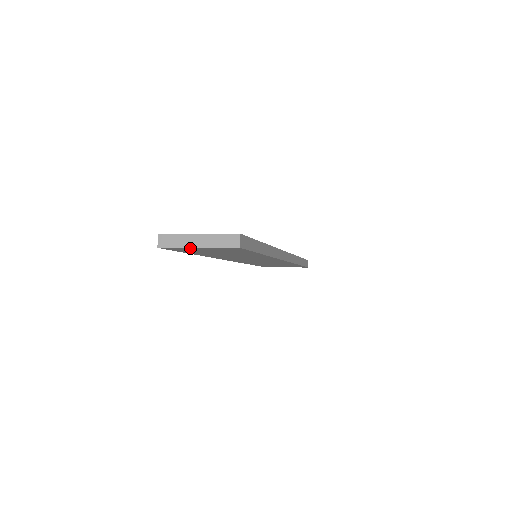
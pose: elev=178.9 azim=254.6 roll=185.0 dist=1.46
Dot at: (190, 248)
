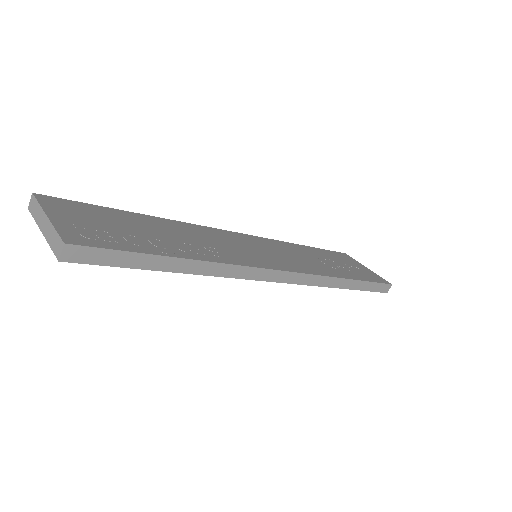
Dot at: occluded
